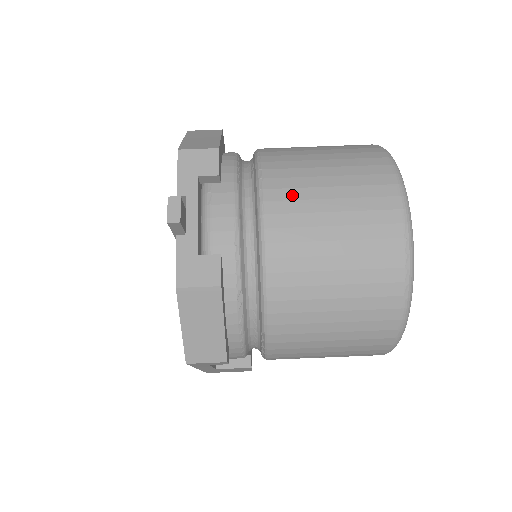
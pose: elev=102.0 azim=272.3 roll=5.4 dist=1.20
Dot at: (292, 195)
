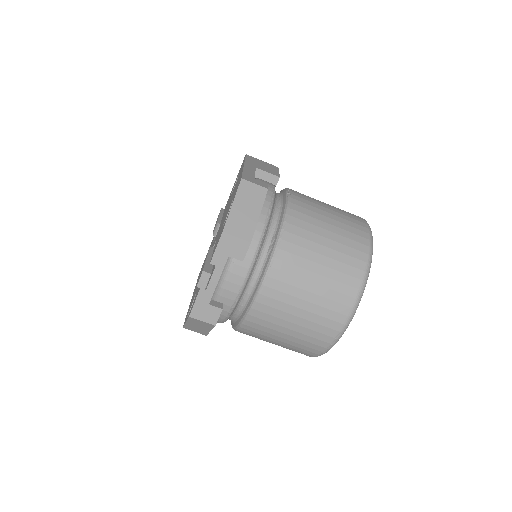
Dot at: (284, 289)
